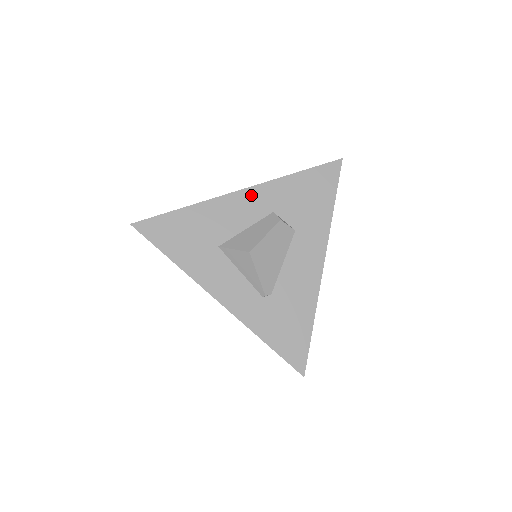
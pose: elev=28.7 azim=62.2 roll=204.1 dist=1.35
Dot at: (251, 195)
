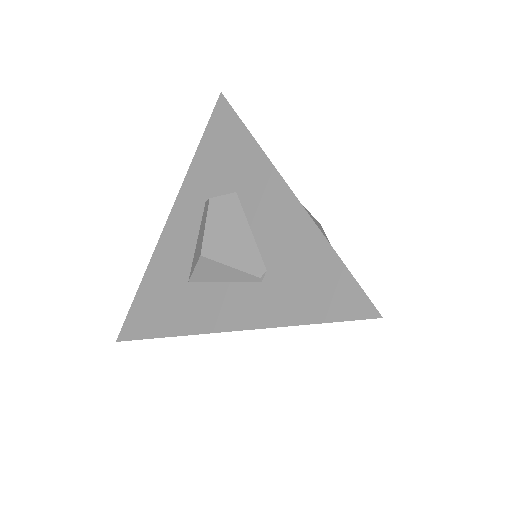
Dot at: (179, 211)
